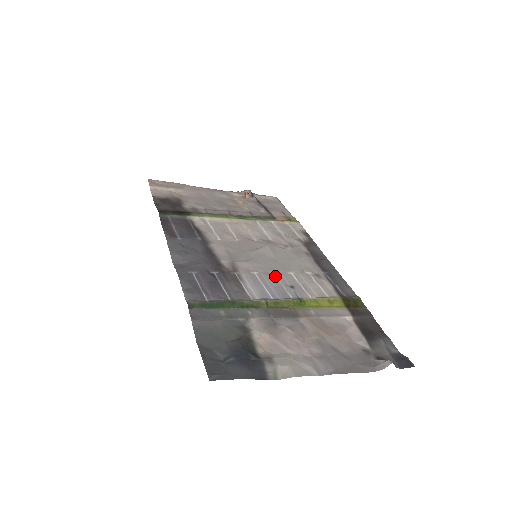
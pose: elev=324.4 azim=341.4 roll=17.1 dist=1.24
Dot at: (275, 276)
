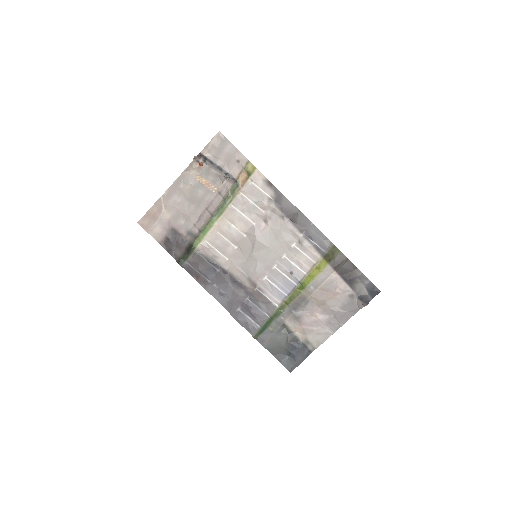
Dot at: (277, 270)
